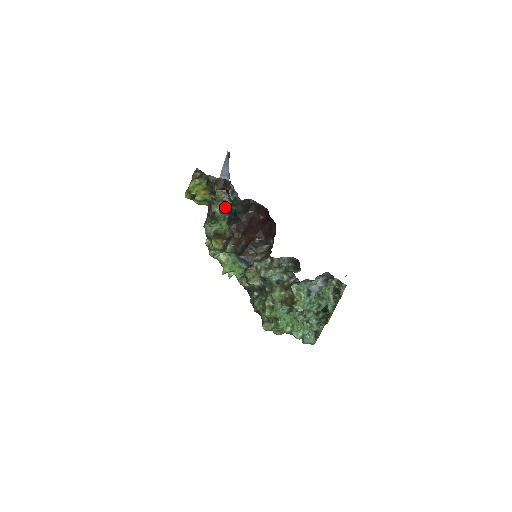
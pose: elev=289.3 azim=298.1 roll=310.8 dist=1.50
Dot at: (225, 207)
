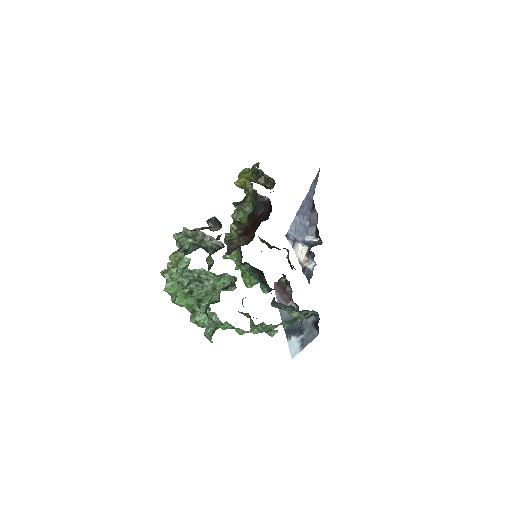
Dot at: (253, 199)
